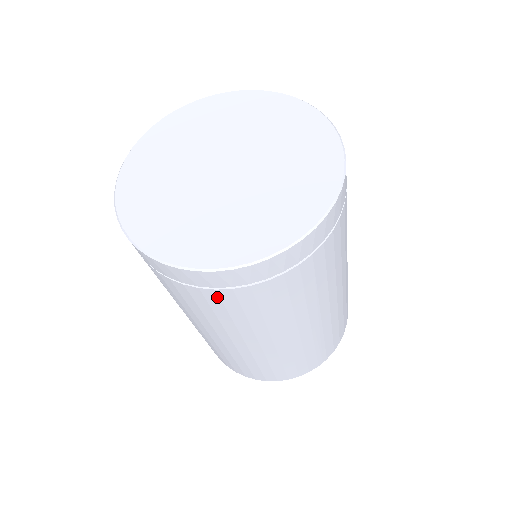
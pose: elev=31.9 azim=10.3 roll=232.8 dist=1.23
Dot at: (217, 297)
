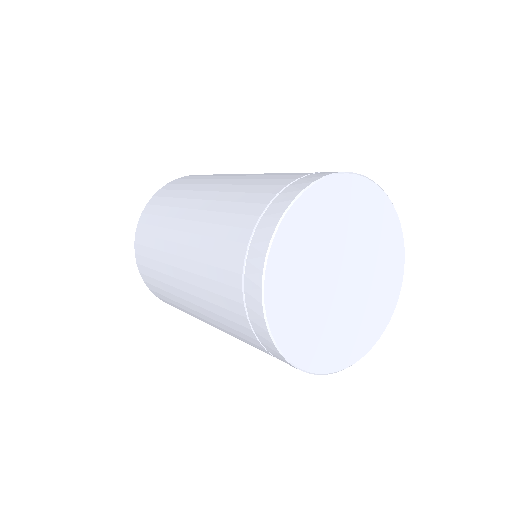
Dot at: occluded
